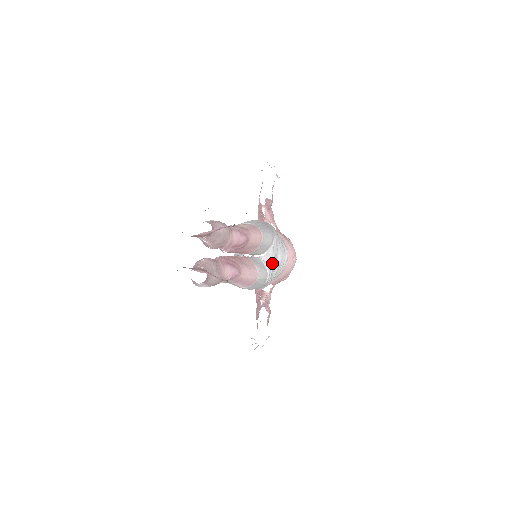
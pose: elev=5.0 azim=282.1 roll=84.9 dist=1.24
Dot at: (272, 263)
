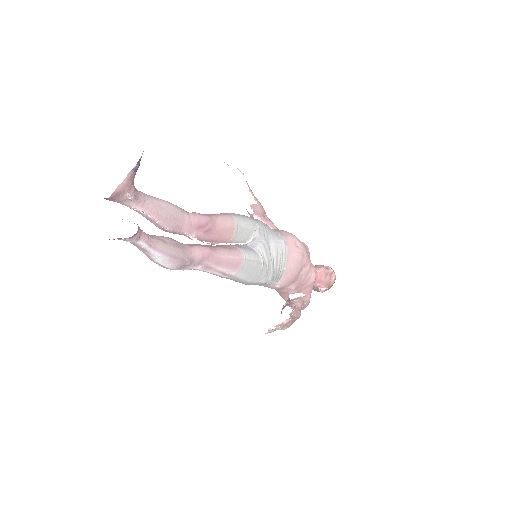
Dot at: (262, 245)
